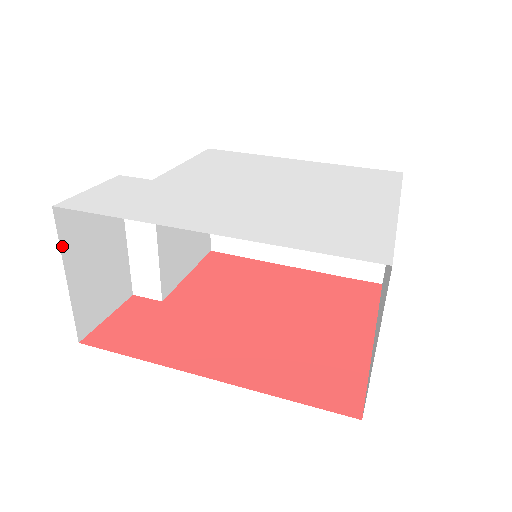
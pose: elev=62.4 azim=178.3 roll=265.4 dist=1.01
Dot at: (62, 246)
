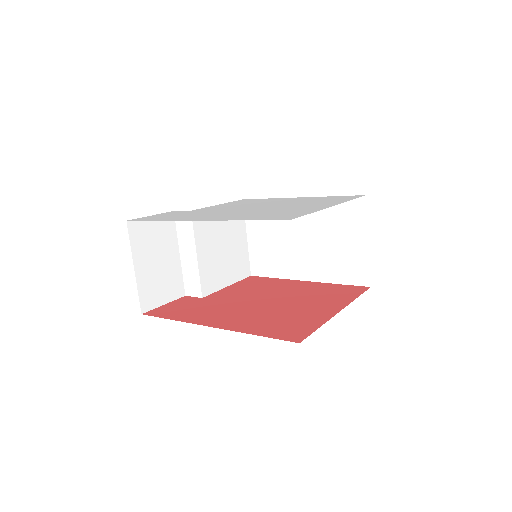
Dot at: (132, 246)
